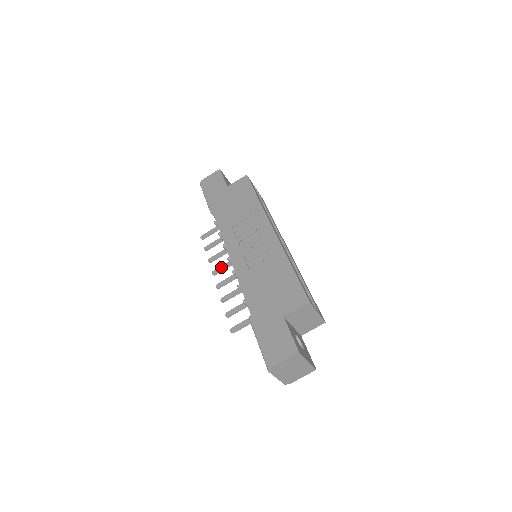
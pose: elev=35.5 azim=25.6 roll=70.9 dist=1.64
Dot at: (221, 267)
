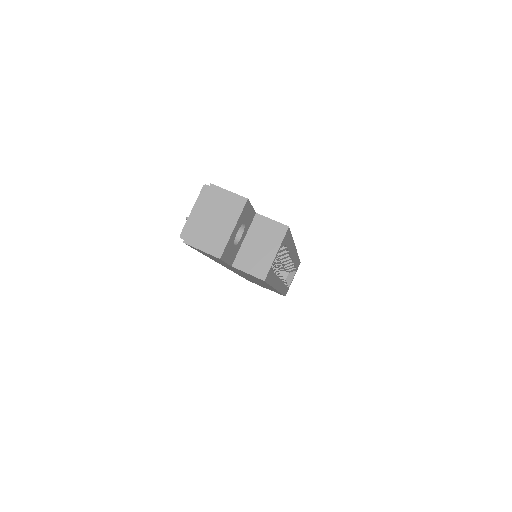
Dot at: occluded
